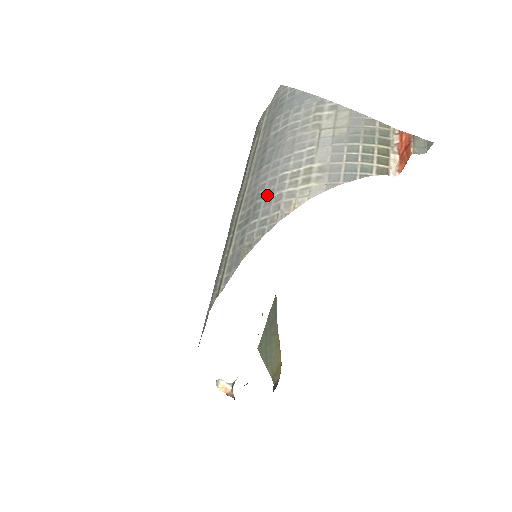
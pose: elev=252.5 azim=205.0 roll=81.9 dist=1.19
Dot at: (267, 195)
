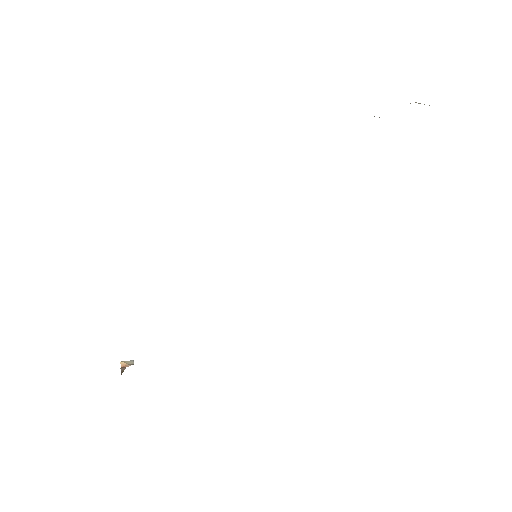
Dot at: occluded
